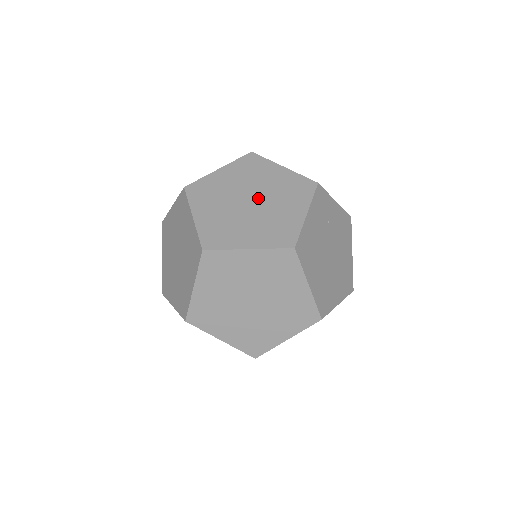
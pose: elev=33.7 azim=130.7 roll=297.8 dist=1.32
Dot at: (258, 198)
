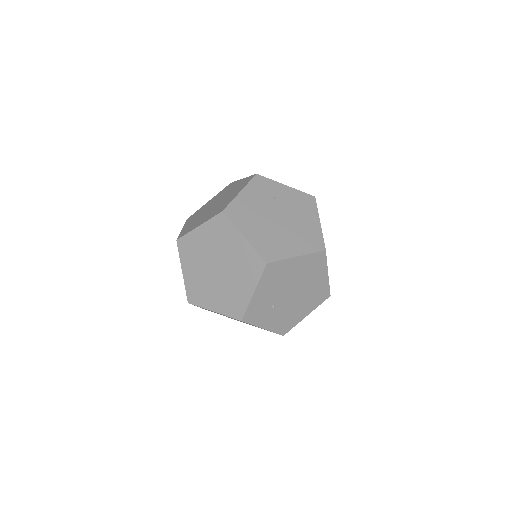
Dot at: (219, 201)
